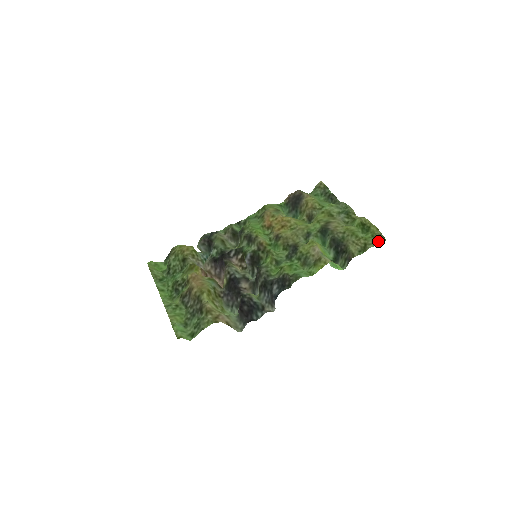
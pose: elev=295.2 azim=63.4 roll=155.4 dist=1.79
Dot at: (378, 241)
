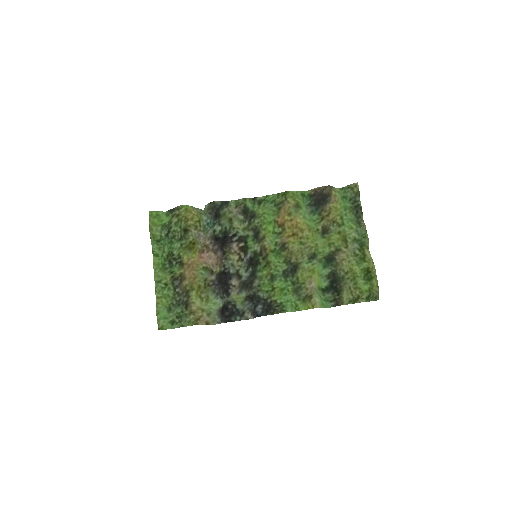
Dot at: (372, 297)
